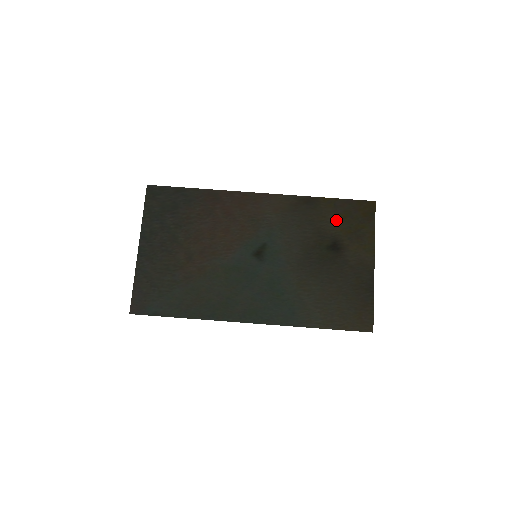
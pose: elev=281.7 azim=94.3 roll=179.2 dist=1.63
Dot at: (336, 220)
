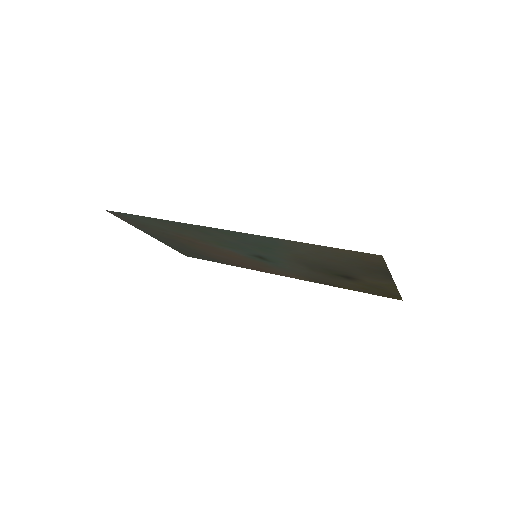
Dot at: (354, 285)
